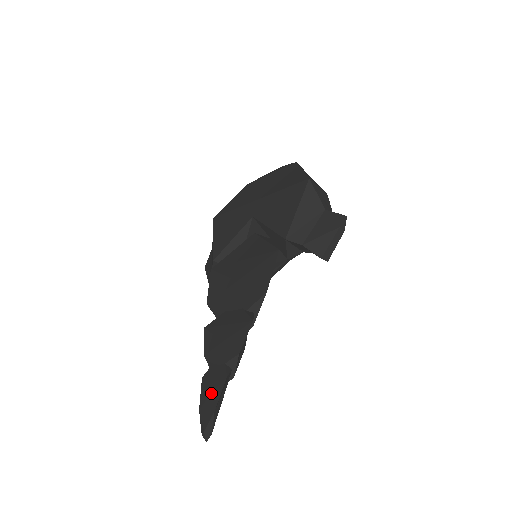
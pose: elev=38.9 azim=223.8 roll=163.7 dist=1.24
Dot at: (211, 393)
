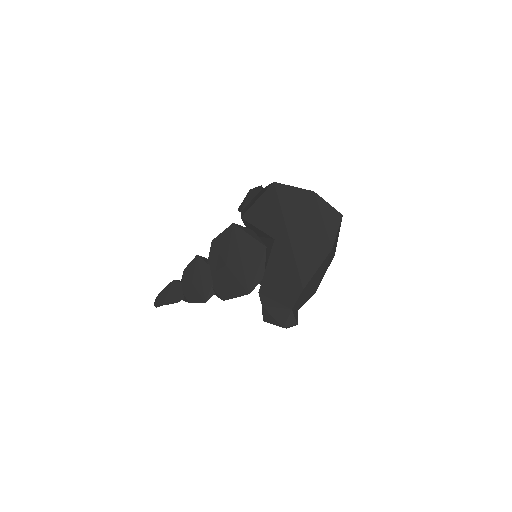
Dot at: (168, 296)
